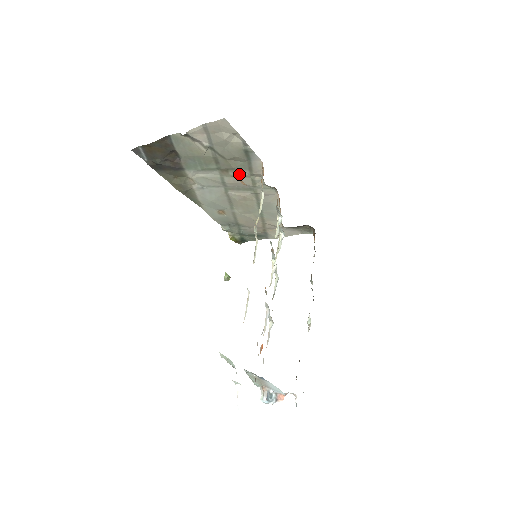
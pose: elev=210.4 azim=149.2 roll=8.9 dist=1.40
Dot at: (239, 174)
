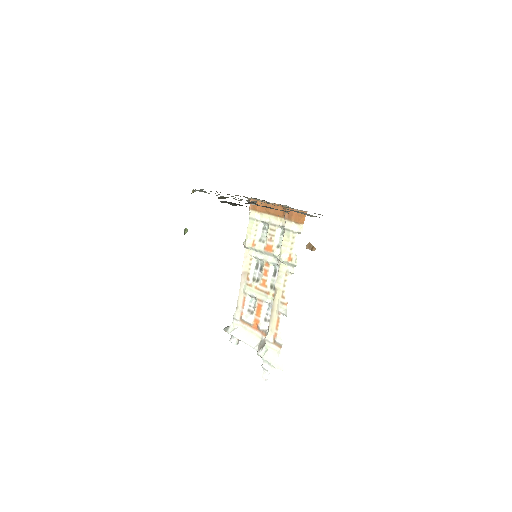
Dot at: occluded
